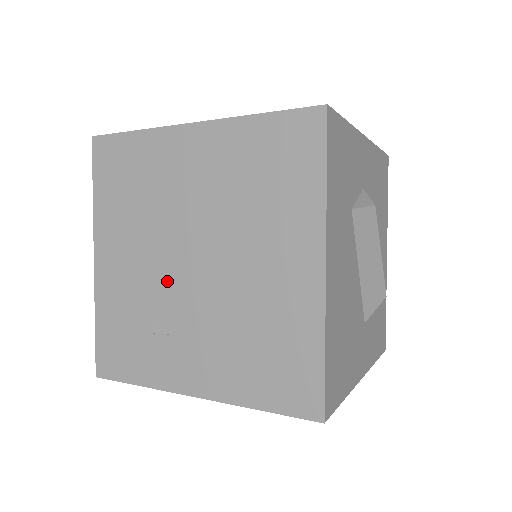
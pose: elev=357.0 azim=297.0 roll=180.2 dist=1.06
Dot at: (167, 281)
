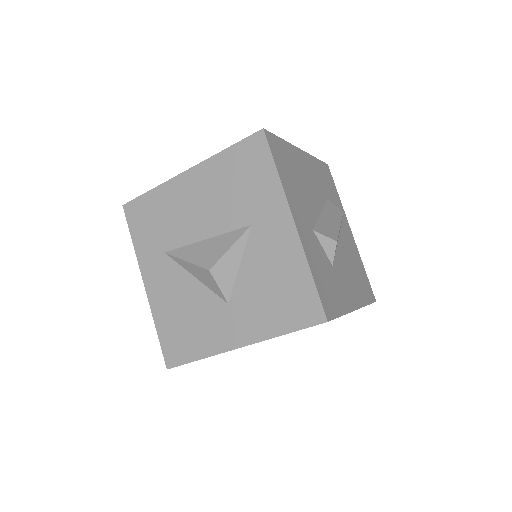
Dot at: occluded
